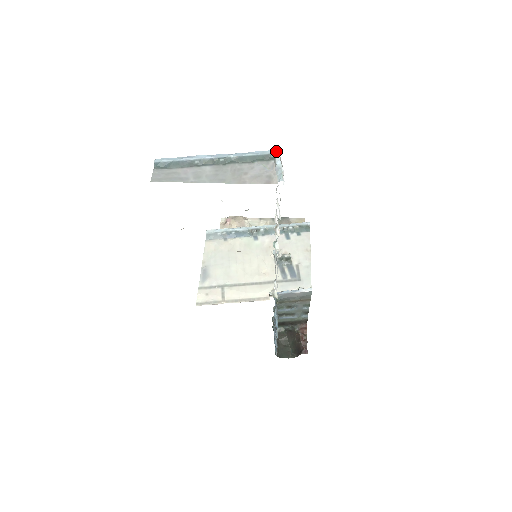
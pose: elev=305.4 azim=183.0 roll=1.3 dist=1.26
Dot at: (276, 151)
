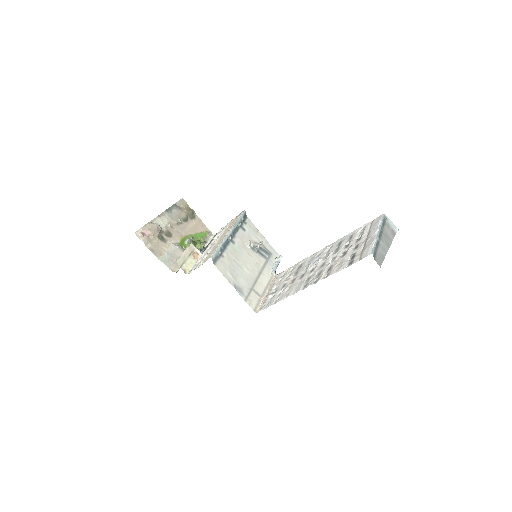
Dot at: (385, 215)
